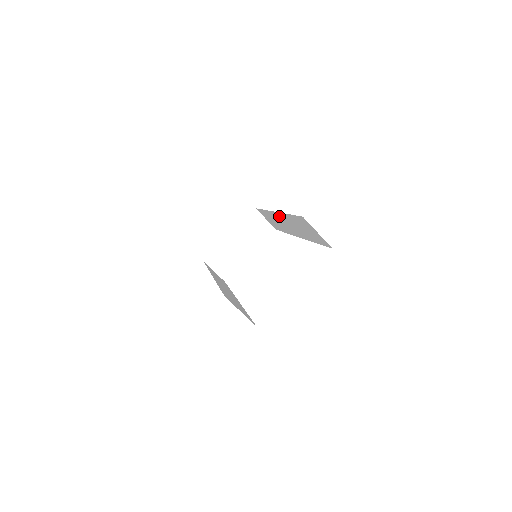
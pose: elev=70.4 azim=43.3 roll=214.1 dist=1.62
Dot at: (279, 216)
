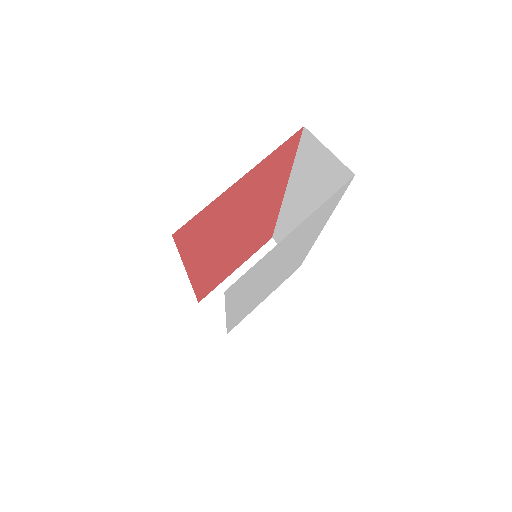
Dot at: (290, 202)
